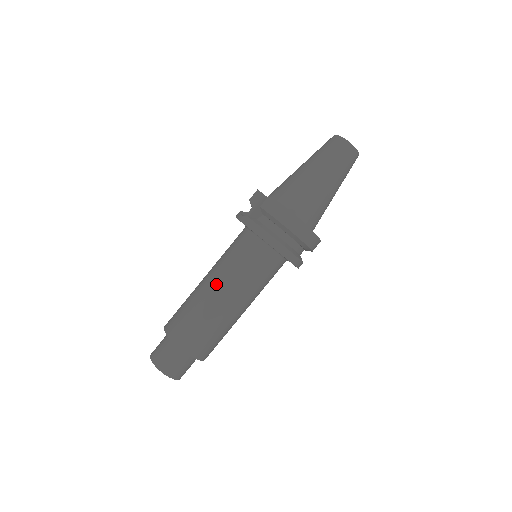
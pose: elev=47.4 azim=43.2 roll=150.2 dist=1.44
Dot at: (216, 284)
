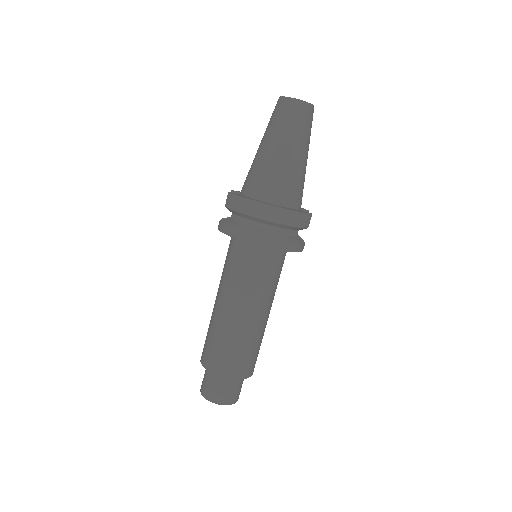
Dot at: (220, 298)
